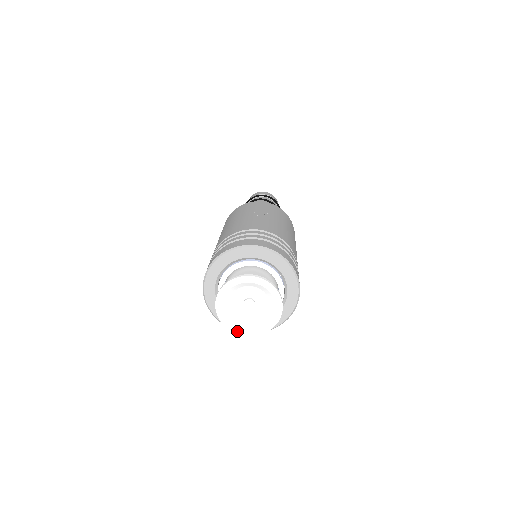
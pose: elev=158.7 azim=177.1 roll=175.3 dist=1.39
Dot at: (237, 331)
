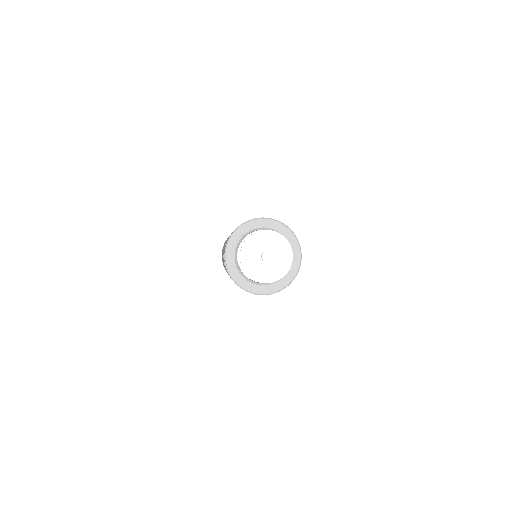
Dot at: (251, 275)
